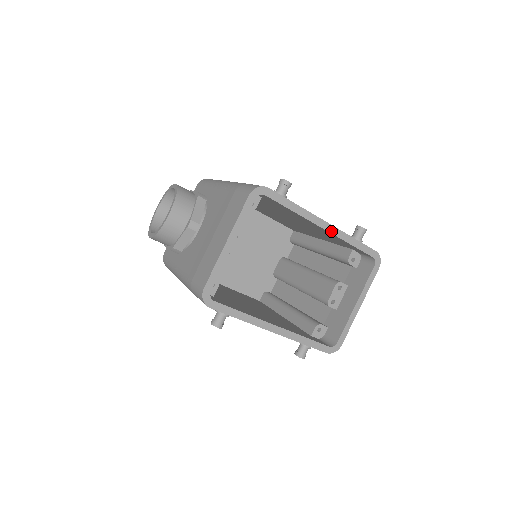
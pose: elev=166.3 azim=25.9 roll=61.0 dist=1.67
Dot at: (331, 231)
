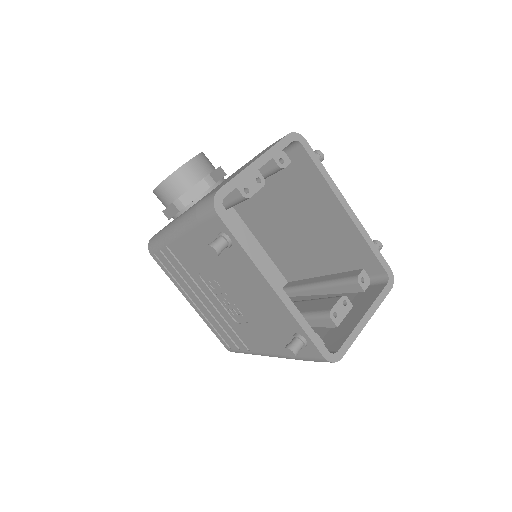
Dot at: (352, 218)
